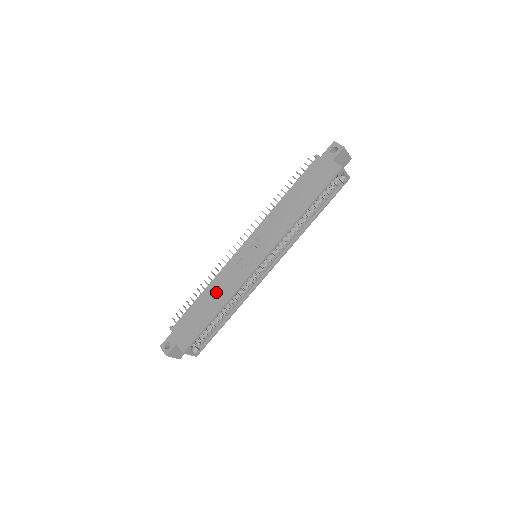
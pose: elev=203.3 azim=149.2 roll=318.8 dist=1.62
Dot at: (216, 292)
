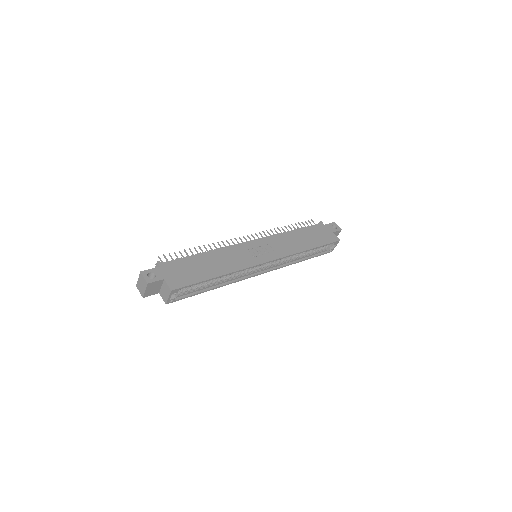
Dot at: (220, 260)
